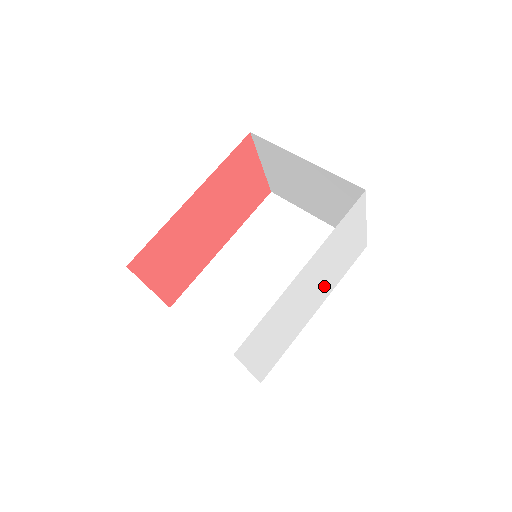
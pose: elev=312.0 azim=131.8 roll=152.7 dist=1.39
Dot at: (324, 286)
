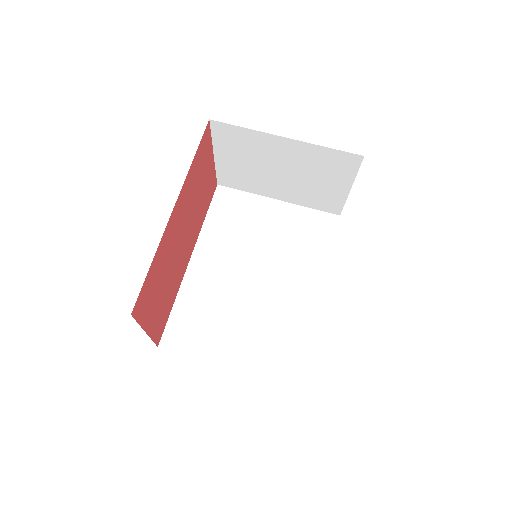
Dot at: occluded
